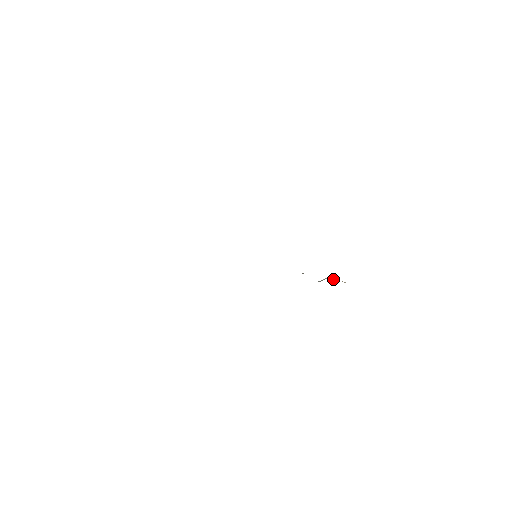
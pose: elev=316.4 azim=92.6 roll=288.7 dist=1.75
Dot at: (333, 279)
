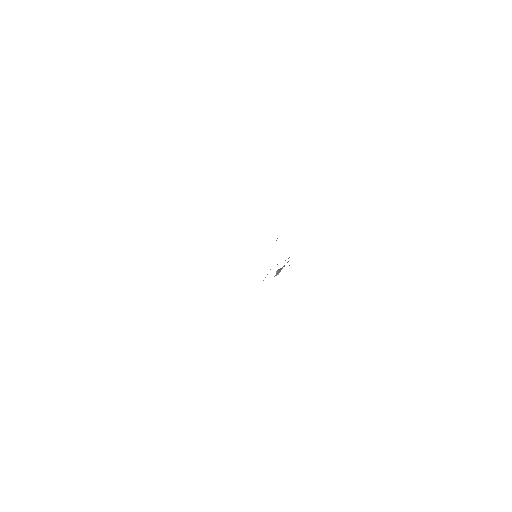
Dot at: occluded
